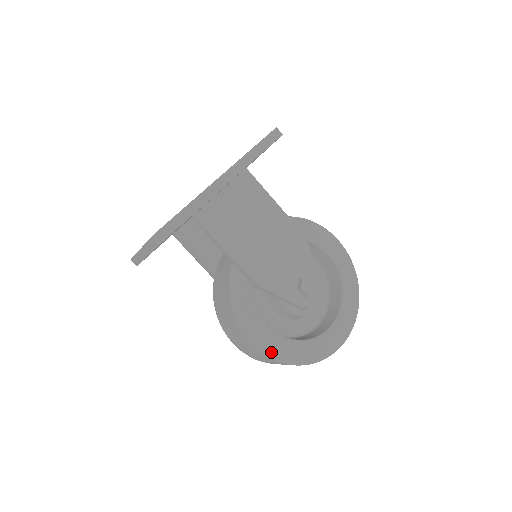
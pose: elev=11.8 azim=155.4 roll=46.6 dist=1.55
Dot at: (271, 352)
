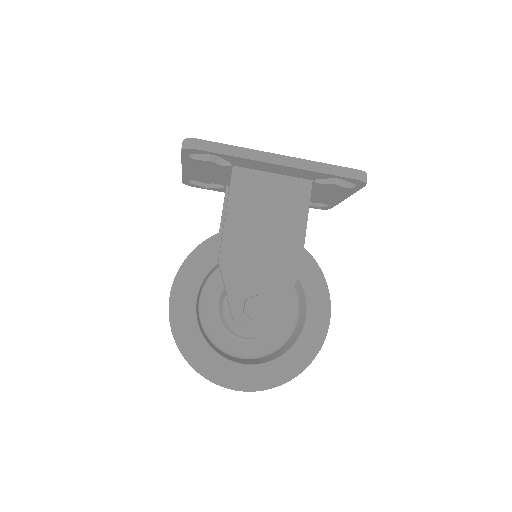
Dot at: (175, 319)
